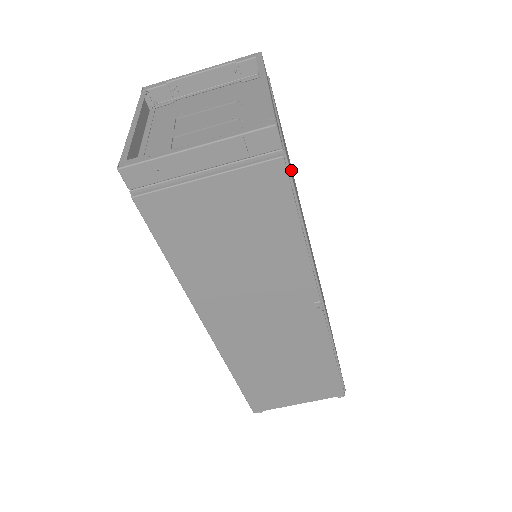
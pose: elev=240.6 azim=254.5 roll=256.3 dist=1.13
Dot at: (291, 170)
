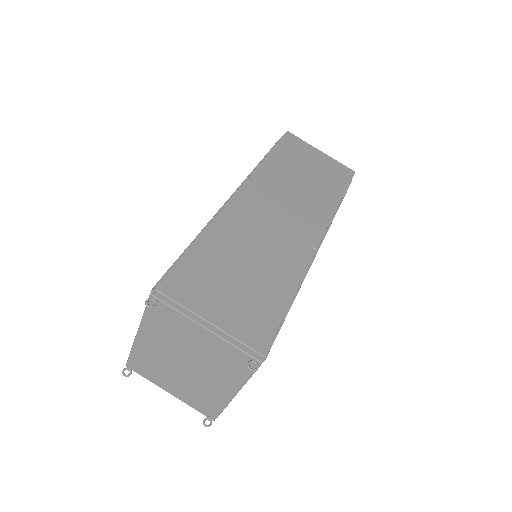
Dot at: occluded
